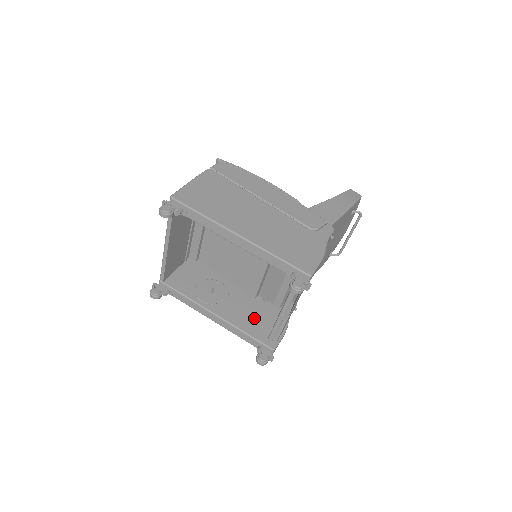
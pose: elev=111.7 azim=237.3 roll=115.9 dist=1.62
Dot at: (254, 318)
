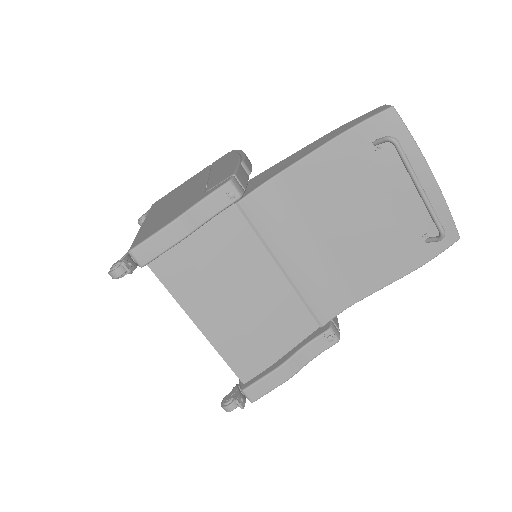
Dot at: occluded
